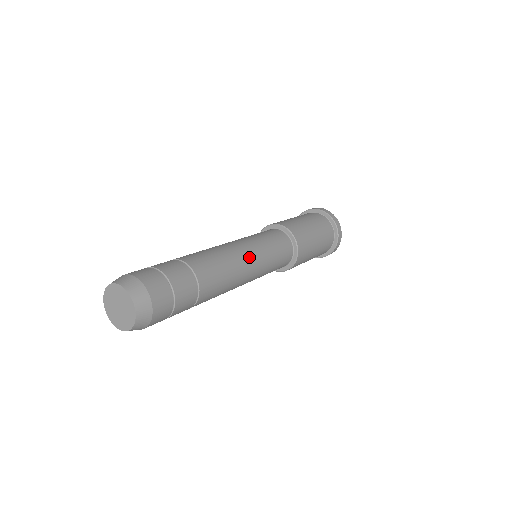
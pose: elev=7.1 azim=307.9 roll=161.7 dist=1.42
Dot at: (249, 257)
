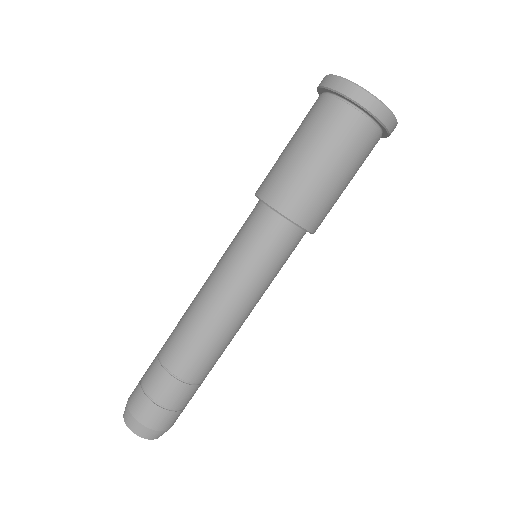
Dot at: (237, 308)
